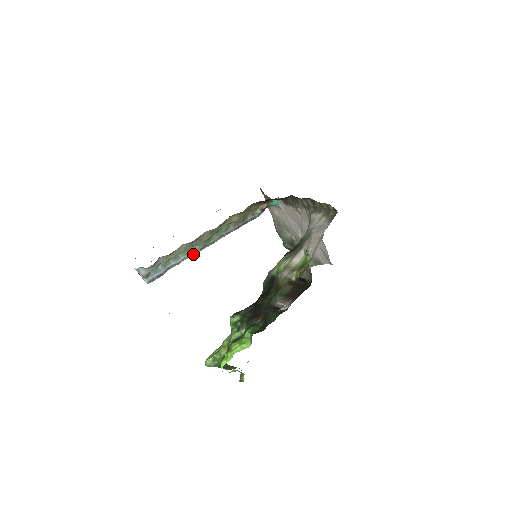
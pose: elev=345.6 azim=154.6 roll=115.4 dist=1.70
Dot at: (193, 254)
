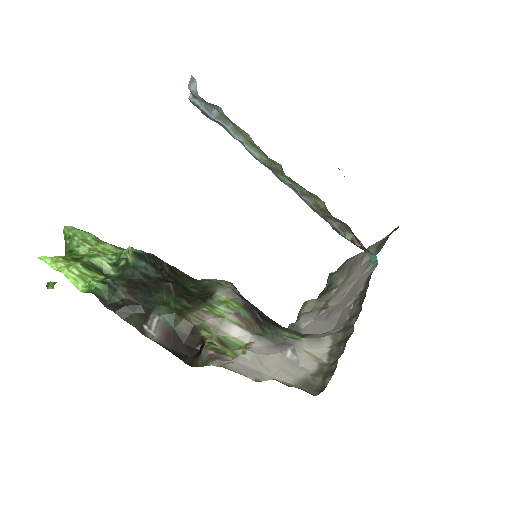
Dot at: (253, 154)
